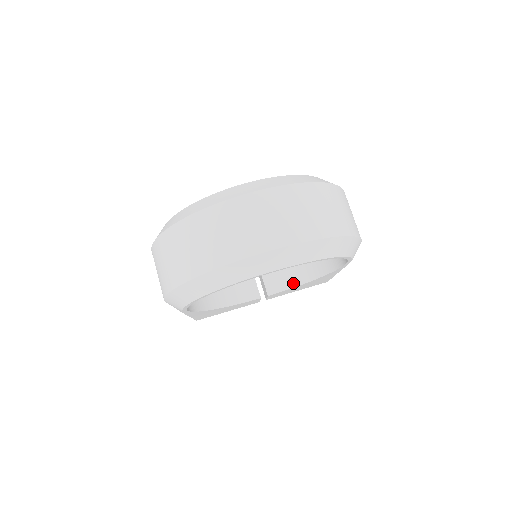
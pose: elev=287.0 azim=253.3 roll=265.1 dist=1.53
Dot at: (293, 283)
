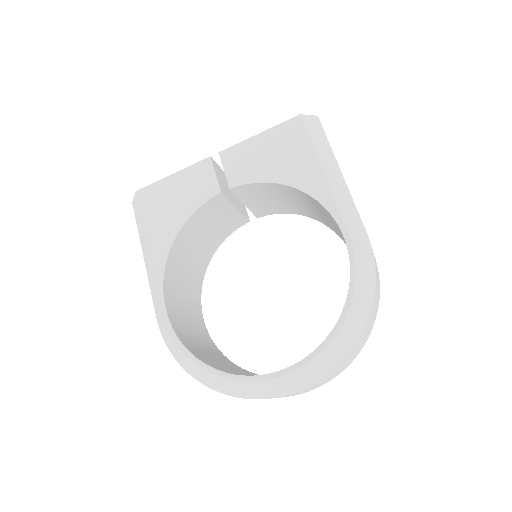
Dot at: (286, 212)
